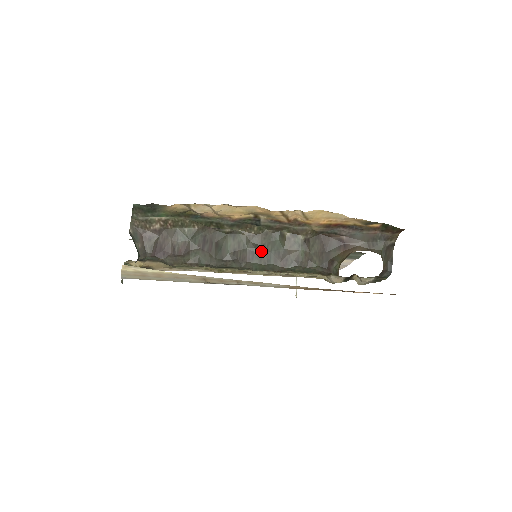
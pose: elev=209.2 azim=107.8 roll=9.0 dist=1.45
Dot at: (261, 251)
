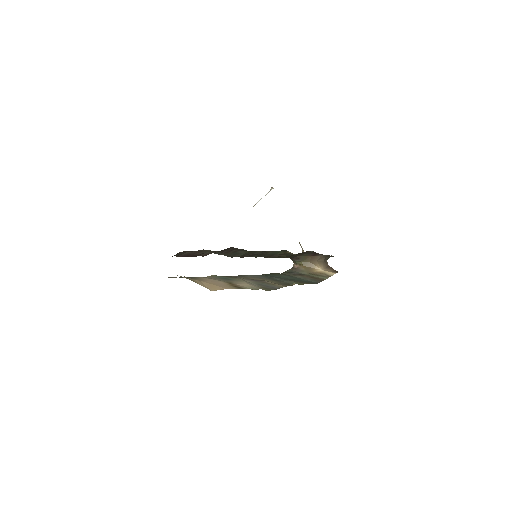
Dot at: (262, 254)
